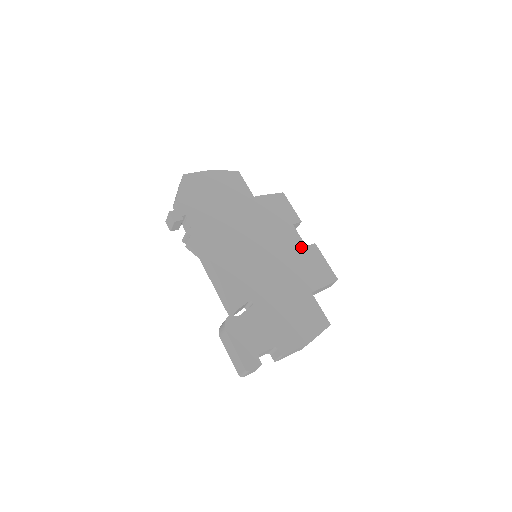
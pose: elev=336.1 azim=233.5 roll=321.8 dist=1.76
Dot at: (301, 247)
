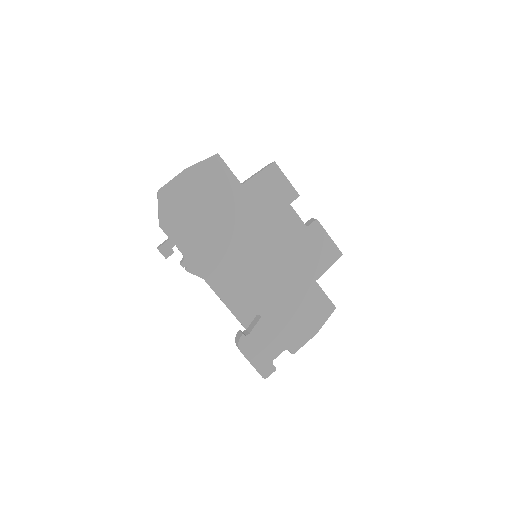
Dot at: (301, 231)
